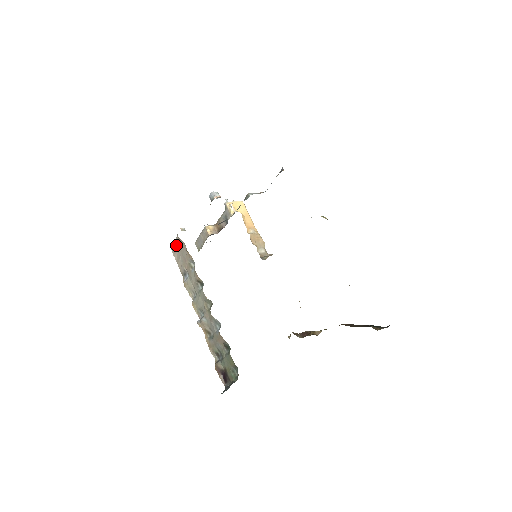
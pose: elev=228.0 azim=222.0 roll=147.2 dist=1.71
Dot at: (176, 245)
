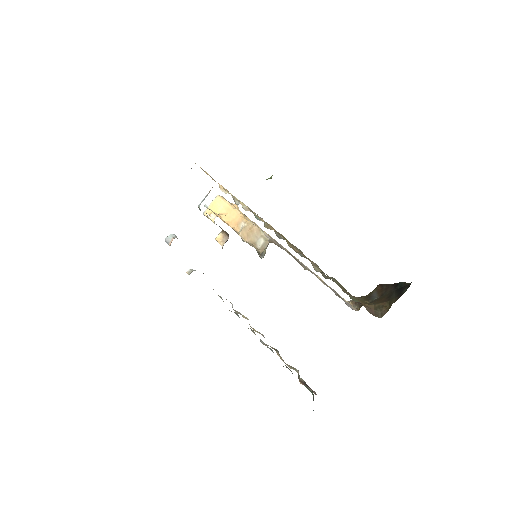
Dot at: occluded
